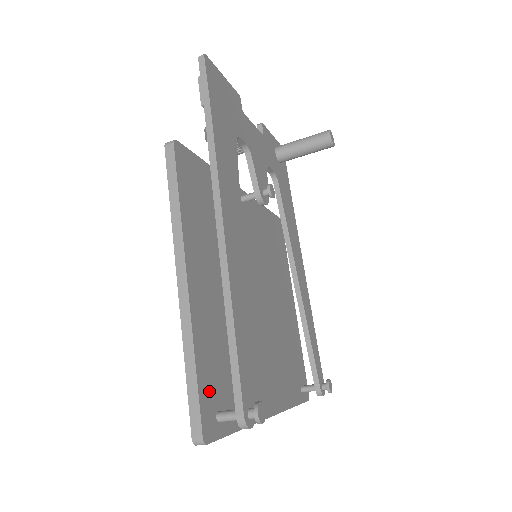
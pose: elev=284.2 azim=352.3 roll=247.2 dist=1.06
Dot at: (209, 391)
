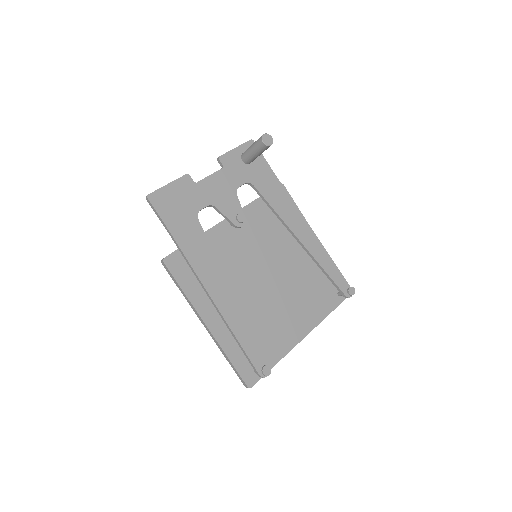
Dot at: (244, 364)
